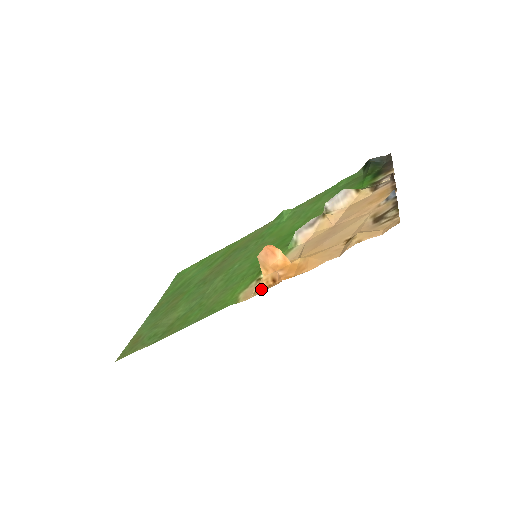
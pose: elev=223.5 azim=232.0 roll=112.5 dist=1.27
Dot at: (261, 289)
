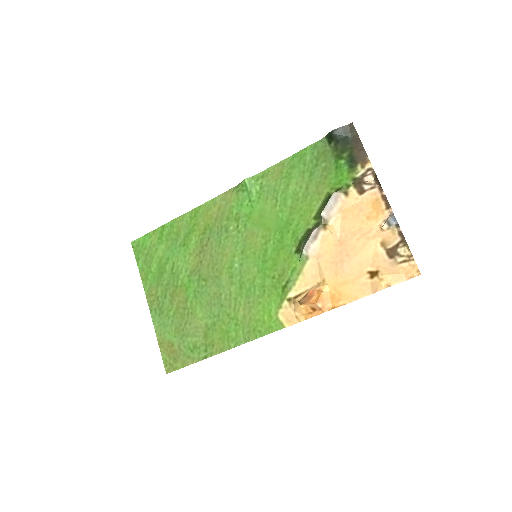
Dot at: (302, 315)
